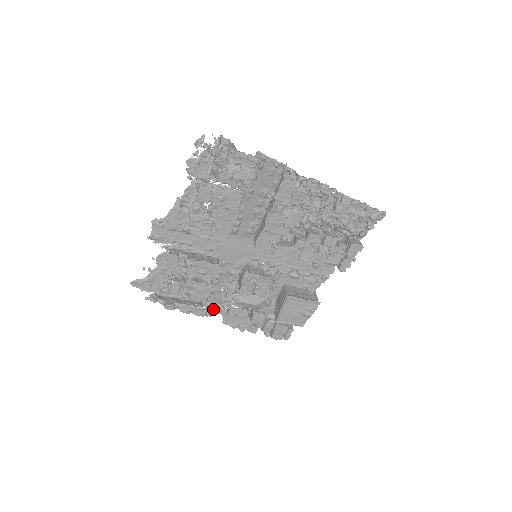
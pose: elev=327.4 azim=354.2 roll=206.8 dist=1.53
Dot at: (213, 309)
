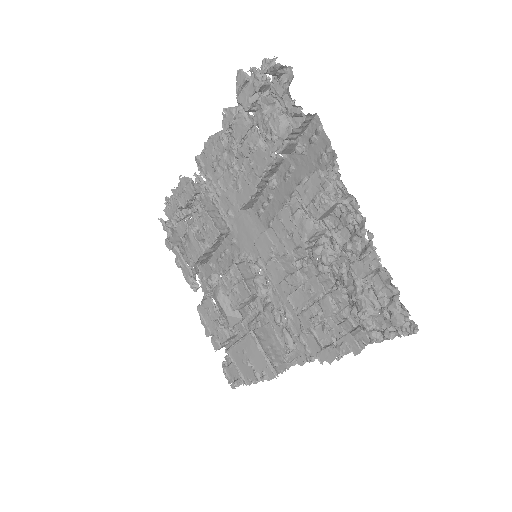
Dot at: (206, 289)
